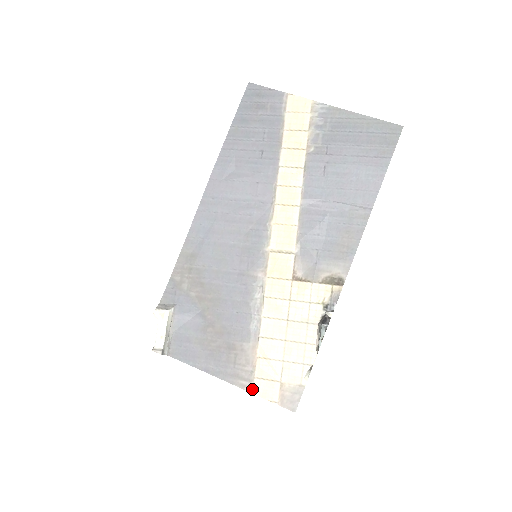
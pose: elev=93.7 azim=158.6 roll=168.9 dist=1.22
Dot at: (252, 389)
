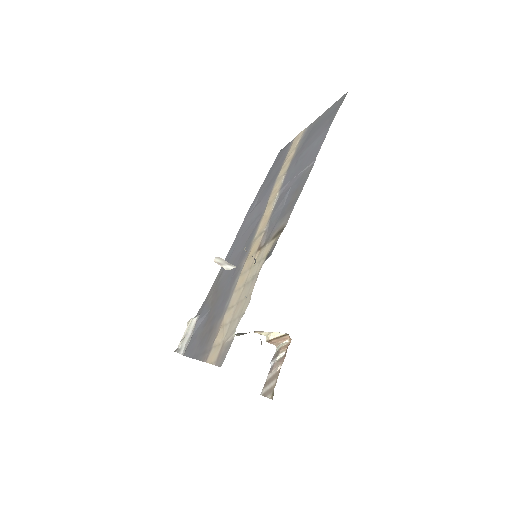
Dot at: (207, 358)
